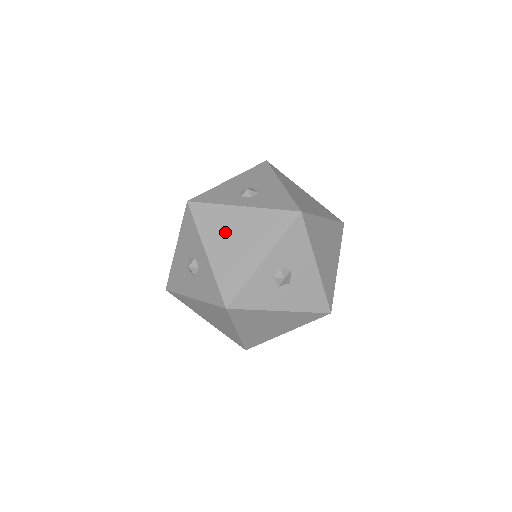
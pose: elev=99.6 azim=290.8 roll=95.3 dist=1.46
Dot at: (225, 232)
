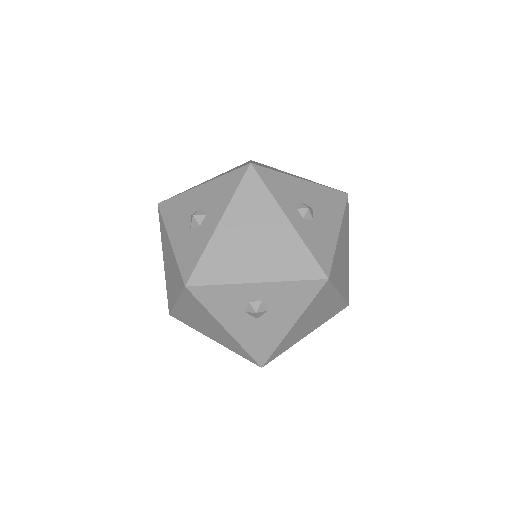
Dot at: (252, 224)
